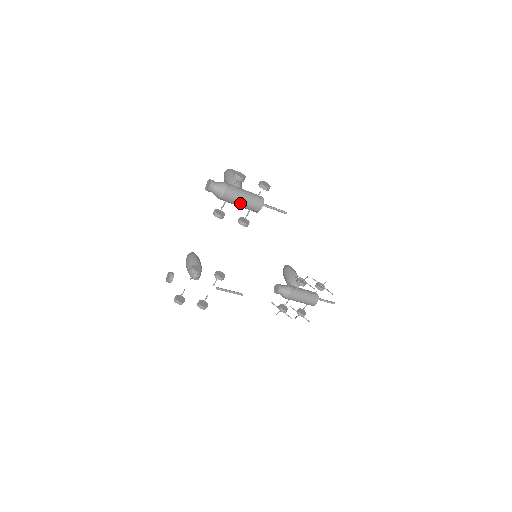
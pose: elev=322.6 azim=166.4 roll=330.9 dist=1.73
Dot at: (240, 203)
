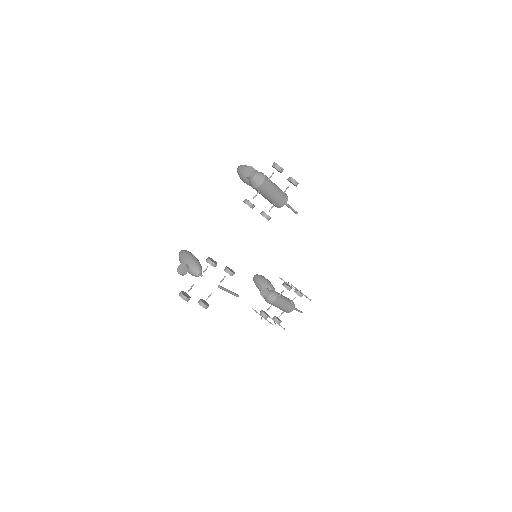
Dot at: (271, 195)
